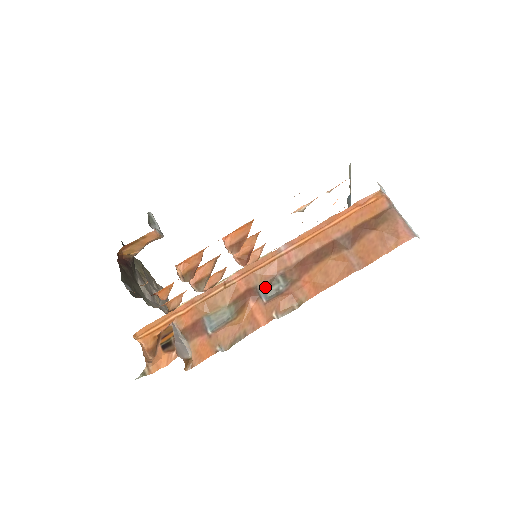
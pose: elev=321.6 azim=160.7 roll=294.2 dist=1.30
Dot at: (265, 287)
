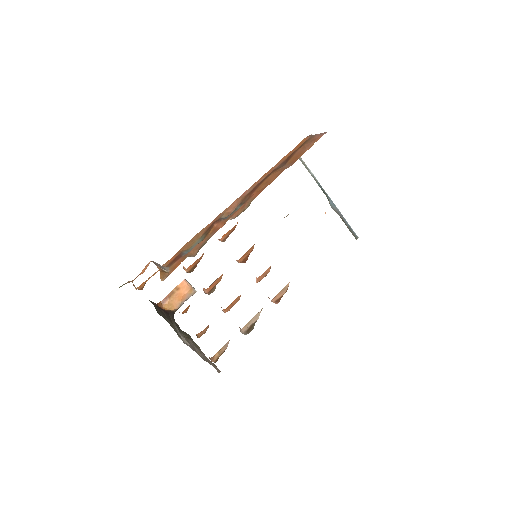
Dot at: (228, 216)
